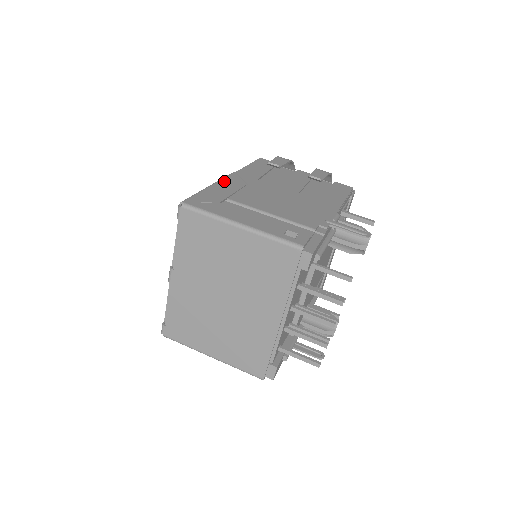
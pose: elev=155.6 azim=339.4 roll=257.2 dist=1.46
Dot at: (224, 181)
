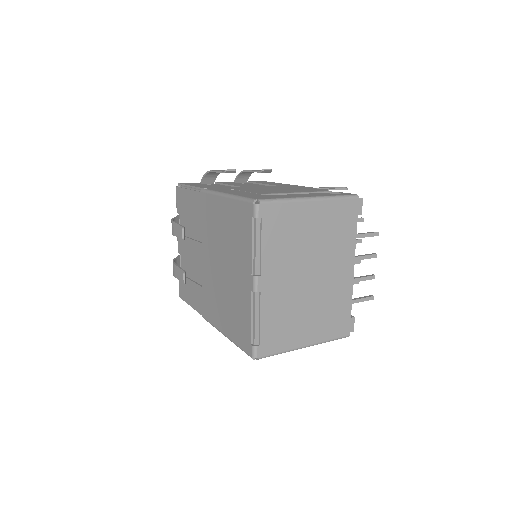
Dot at: (222, 191)
